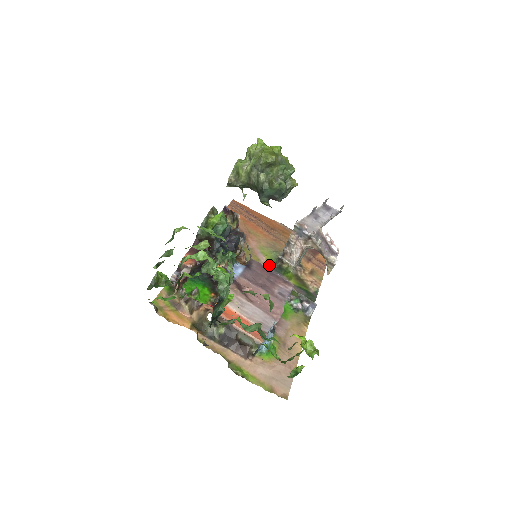
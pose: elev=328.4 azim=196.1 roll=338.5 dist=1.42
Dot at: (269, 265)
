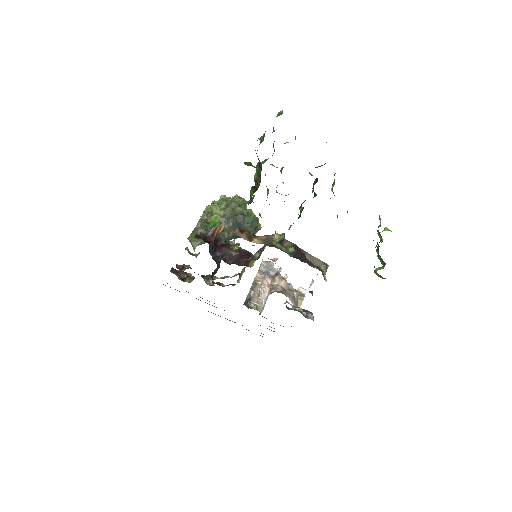
Dot at: occluded
